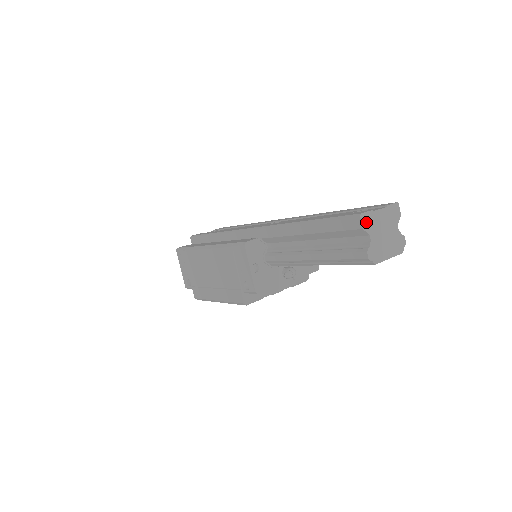
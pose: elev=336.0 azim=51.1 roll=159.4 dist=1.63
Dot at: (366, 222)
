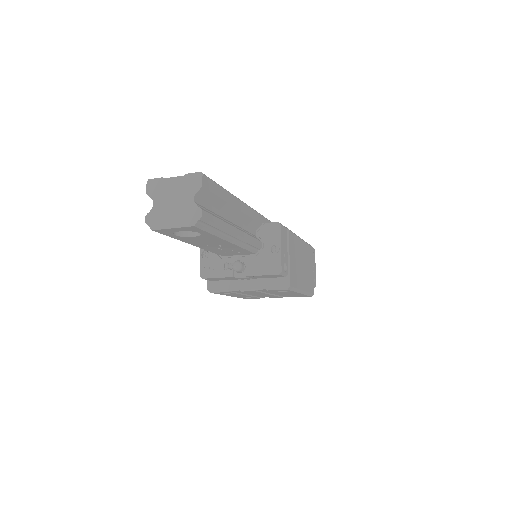
Dot at: (152, 188)
